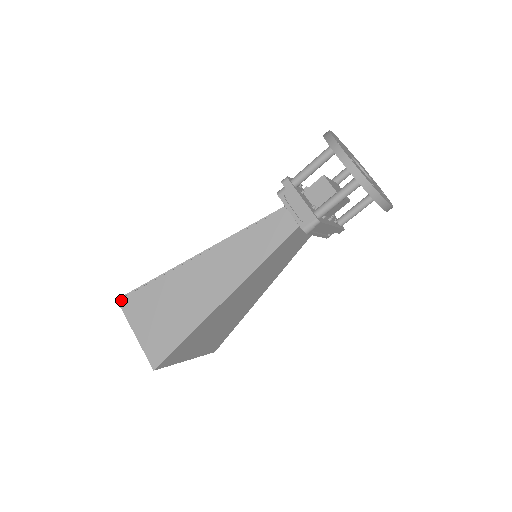
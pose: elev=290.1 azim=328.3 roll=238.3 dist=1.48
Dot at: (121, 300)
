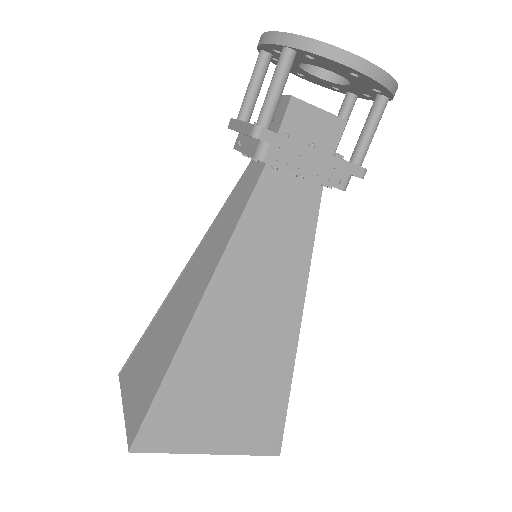
Dot at: (121, 373)
